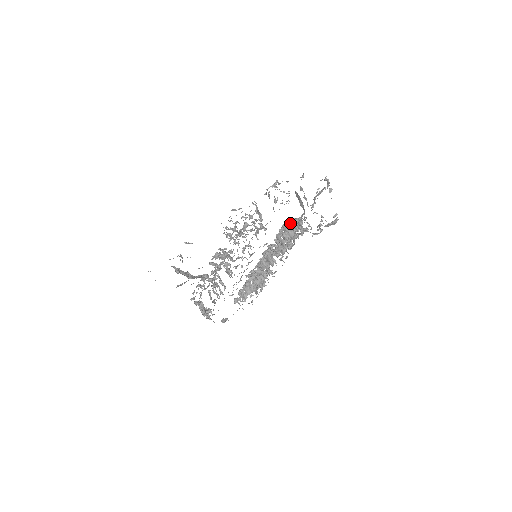
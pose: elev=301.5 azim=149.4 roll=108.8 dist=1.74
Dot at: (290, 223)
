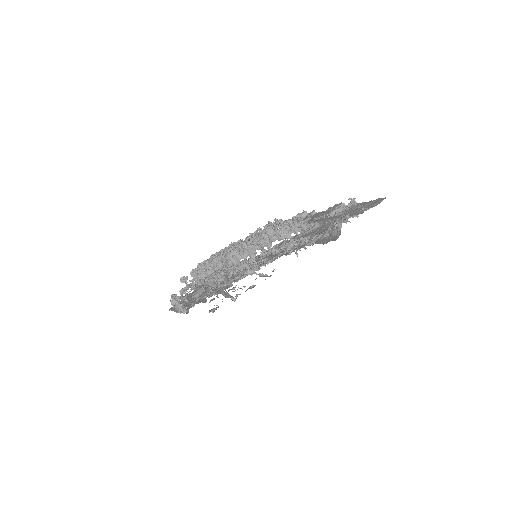
Dot at: (289, 223)
